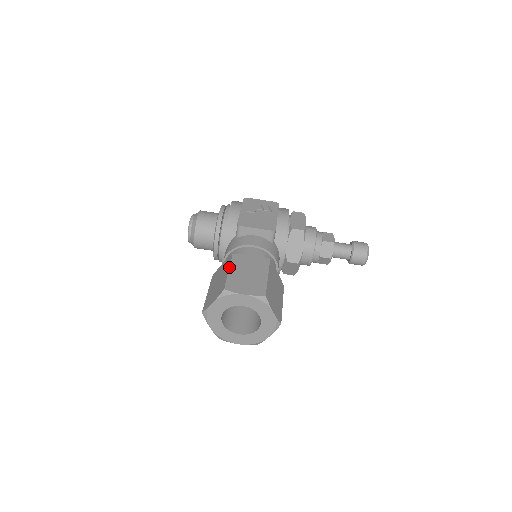
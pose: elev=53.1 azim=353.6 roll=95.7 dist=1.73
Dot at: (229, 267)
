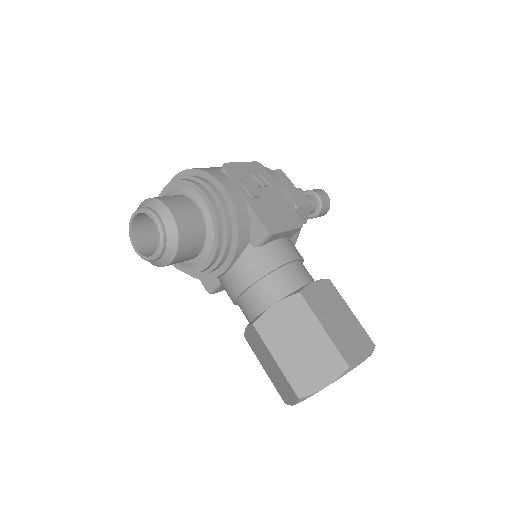
Dot at: (319, 322)
